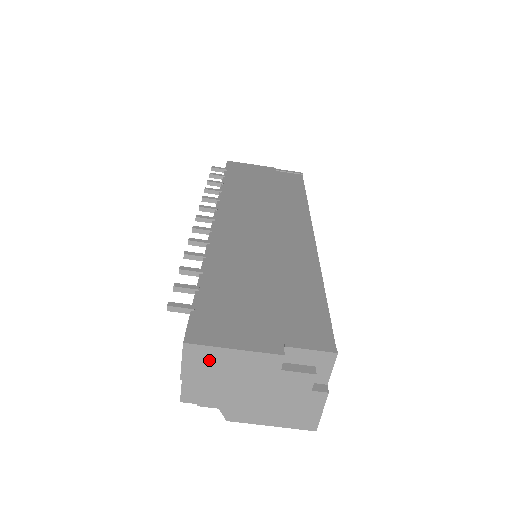
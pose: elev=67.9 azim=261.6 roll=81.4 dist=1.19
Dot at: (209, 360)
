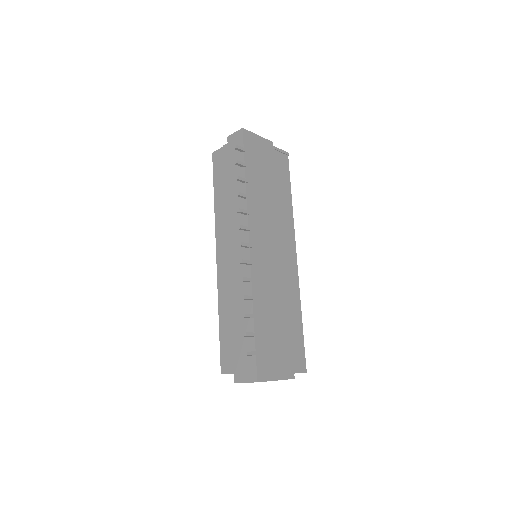
Dot at: occluded
